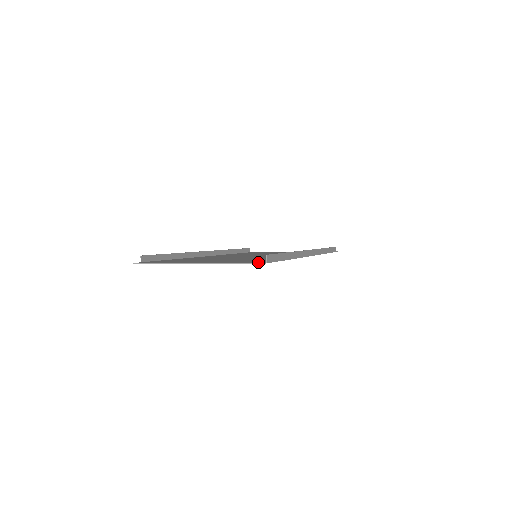
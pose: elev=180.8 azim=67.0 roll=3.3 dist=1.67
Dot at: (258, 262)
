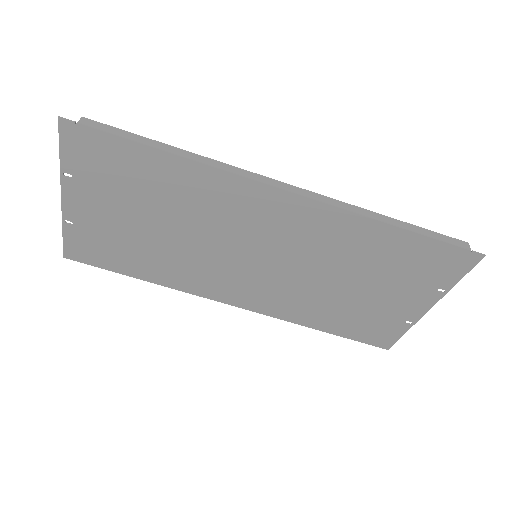
Dot at: (74, 131)
